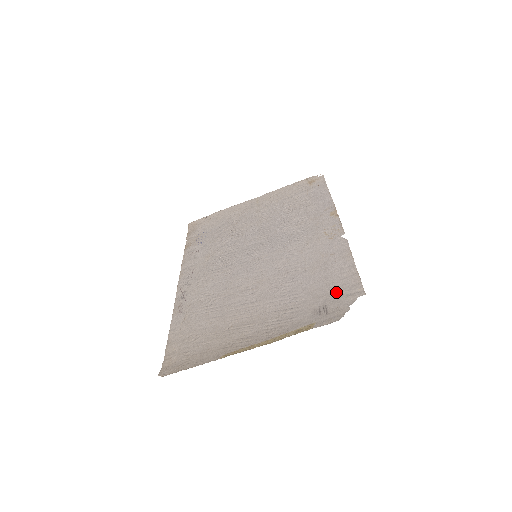
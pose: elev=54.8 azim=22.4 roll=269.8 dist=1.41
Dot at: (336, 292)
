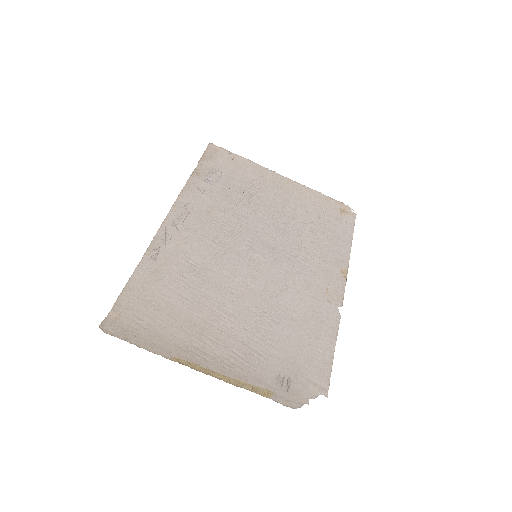
Dot at: (306, 371)
